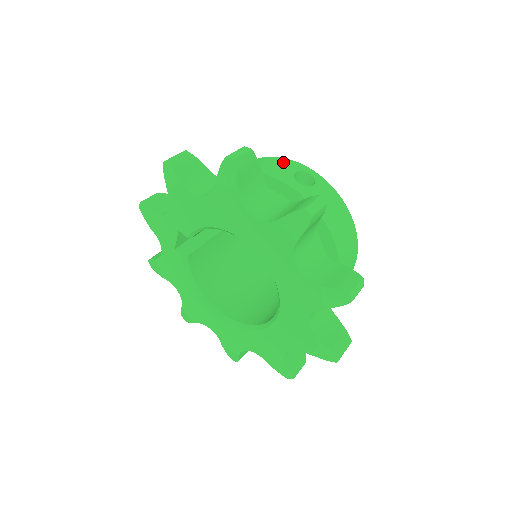
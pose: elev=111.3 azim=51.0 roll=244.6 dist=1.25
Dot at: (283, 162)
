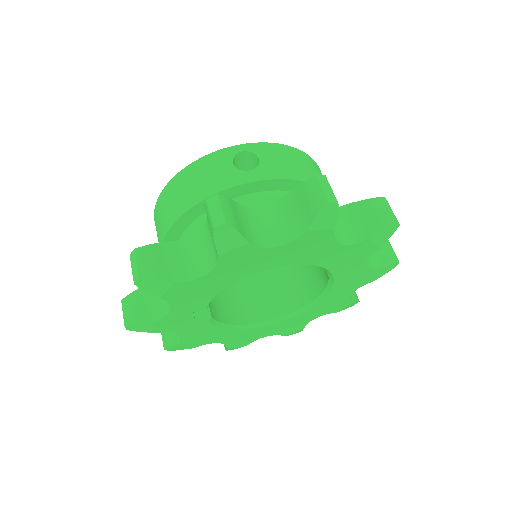
Dot at: (208, 164)
